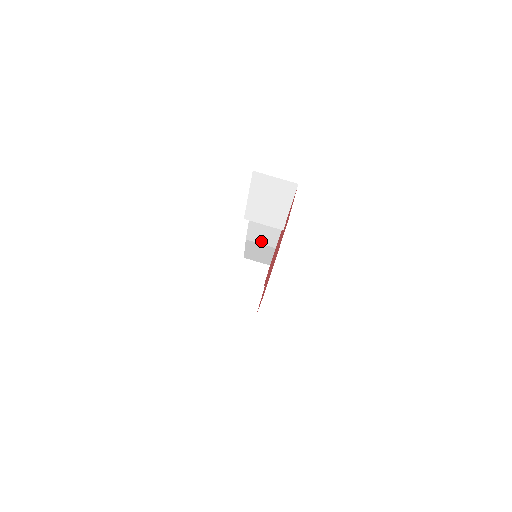
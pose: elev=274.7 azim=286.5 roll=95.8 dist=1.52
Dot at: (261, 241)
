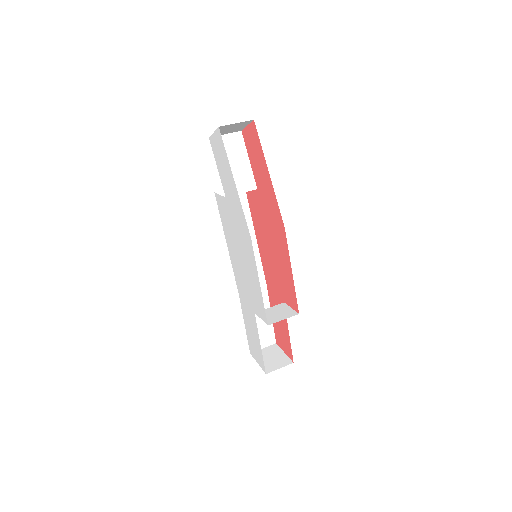
Dot at: occluded
